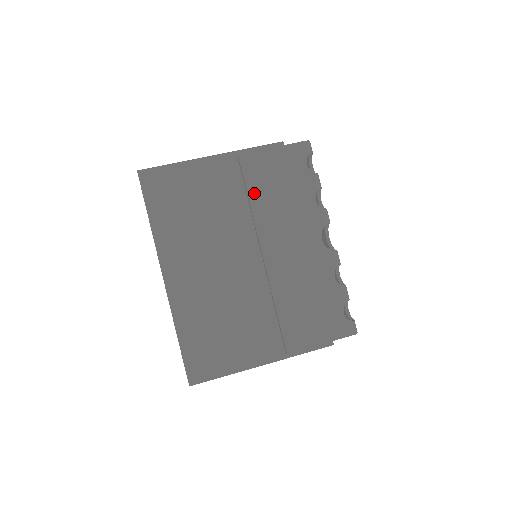
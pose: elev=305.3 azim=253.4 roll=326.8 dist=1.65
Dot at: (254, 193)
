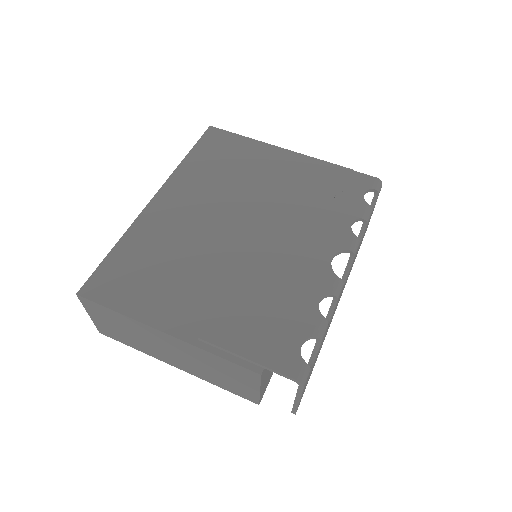
Dot at: (293, 185)
